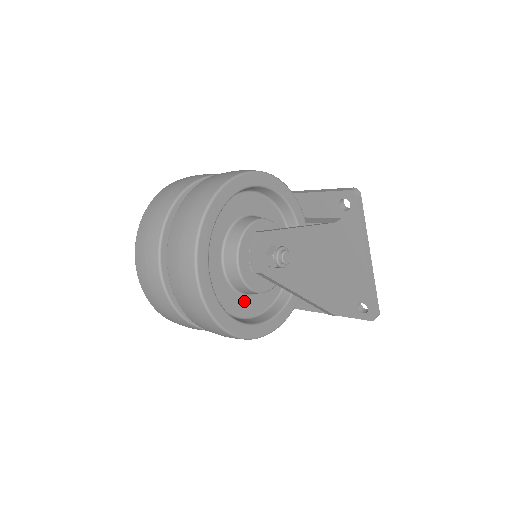
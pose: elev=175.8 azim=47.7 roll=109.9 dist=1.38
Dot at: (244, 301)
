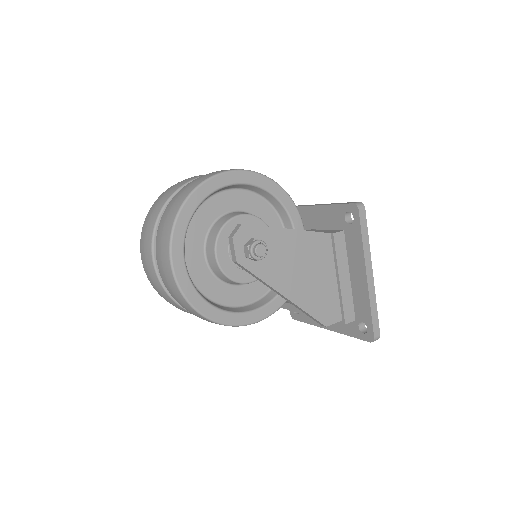
Dot at: (225, 289)
